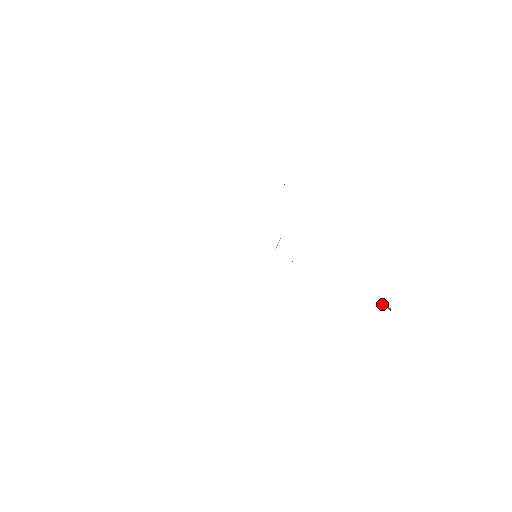
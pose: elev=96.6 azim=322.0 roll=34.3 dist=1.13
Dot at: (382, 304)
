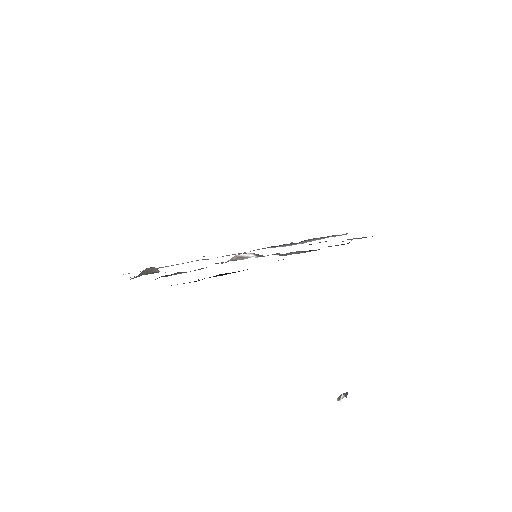
Dot at: (341, 394)
